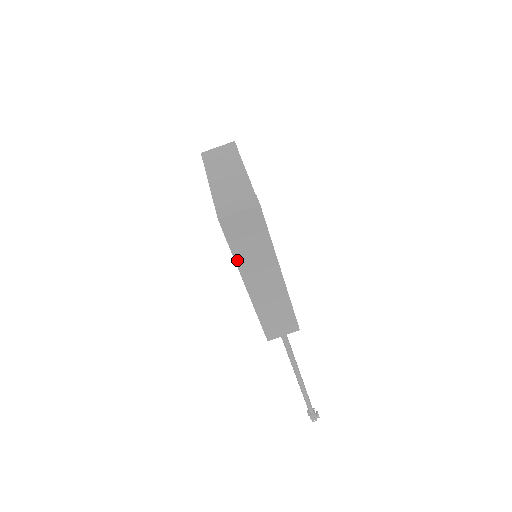
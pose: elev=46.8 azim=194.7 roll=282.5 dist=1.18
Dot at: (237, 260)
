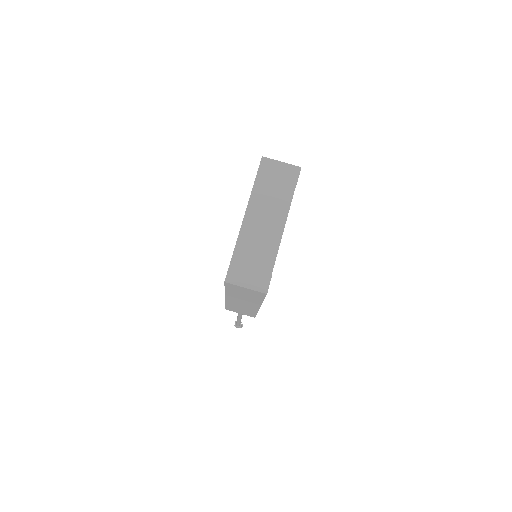
Dot at: (227, 292)
